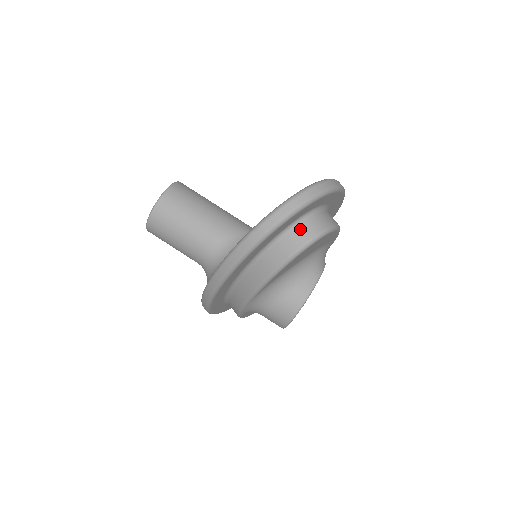
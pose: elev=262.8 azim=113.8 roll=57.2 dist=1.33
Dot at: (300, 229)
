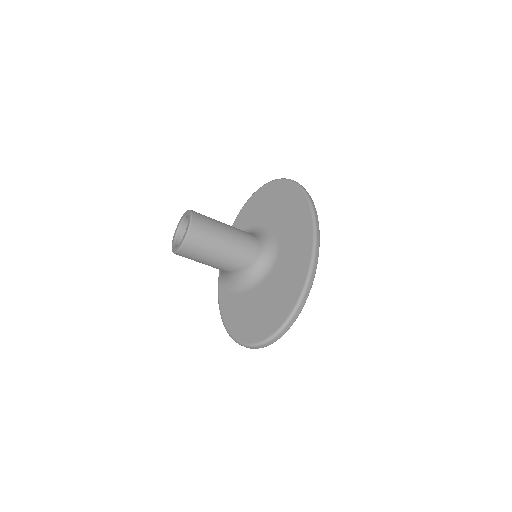
Dot at: occluded
